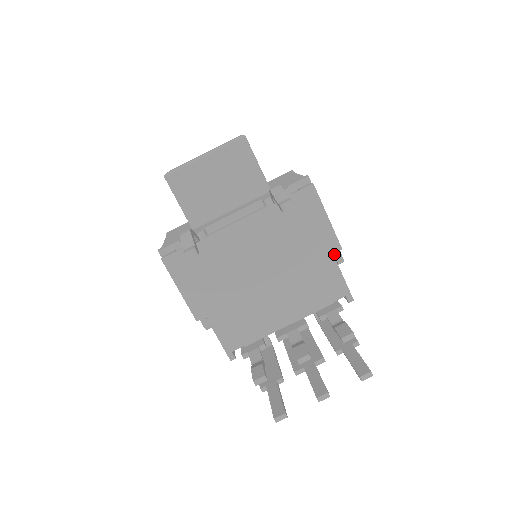
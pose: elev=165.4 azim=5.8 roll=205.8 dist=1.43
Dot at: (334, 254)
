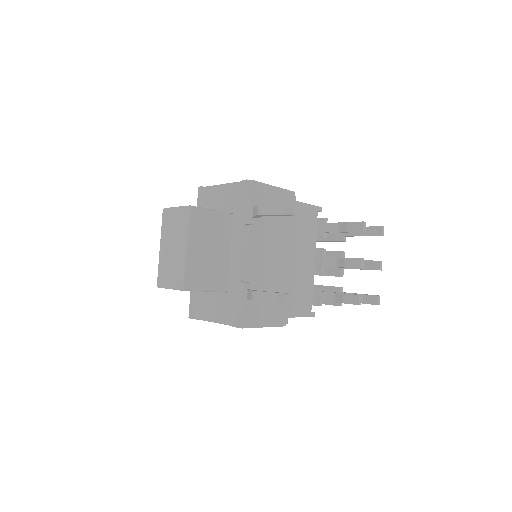
Dot at: occluded
